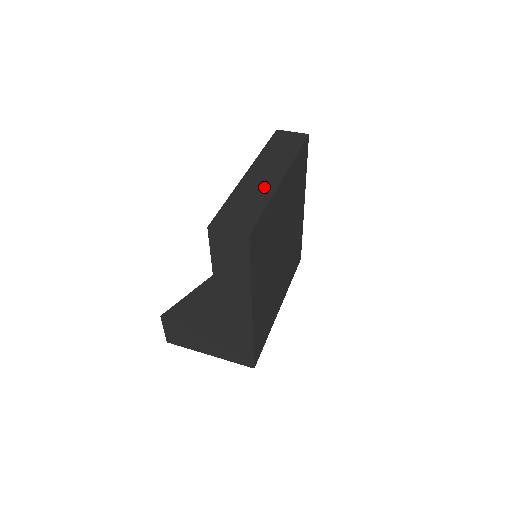
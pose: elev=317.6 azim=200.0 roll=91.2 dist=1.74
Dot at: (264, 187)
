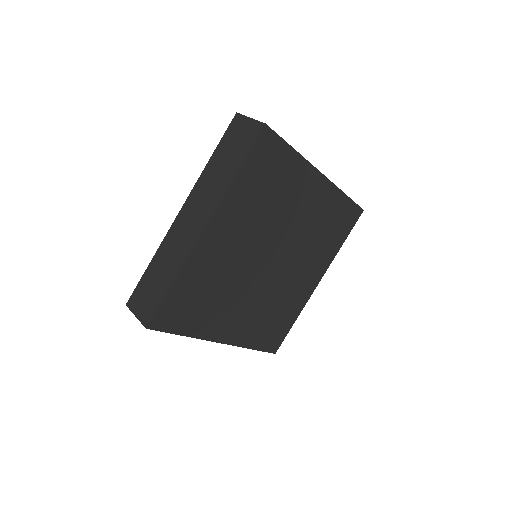
Dot at: (182, 246)
